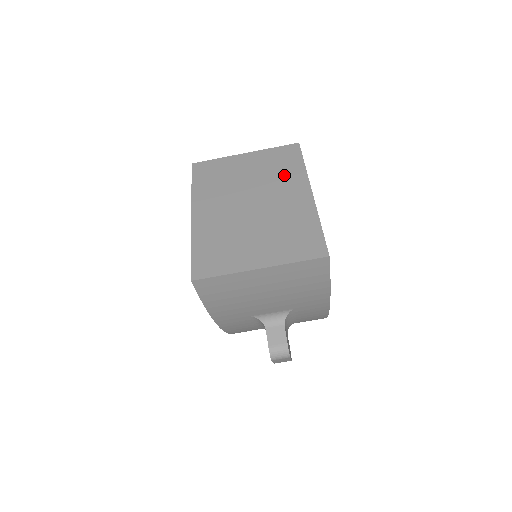
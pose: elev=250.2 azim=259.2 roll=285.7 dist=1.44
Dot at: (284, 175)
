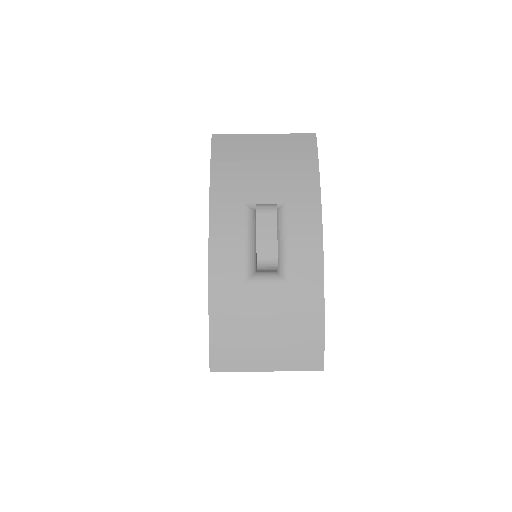
Dot at: occluded
